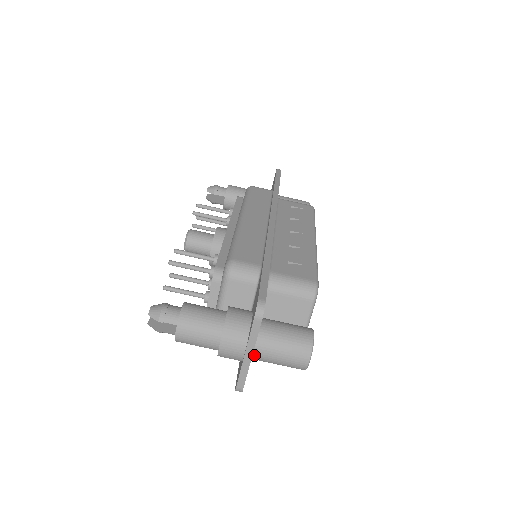
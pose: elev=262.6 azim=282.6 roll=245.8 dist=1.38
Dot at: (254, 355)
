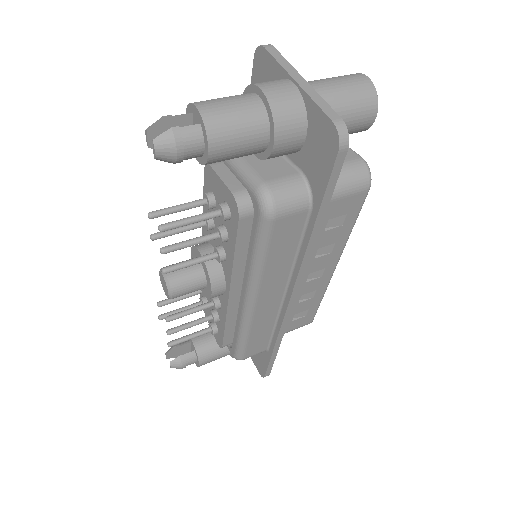
Dot at: occluded
